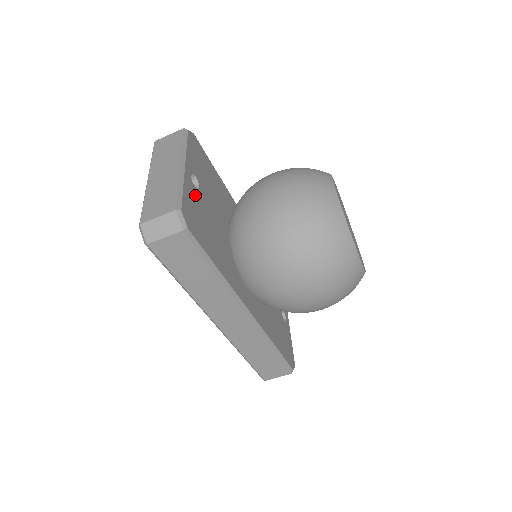
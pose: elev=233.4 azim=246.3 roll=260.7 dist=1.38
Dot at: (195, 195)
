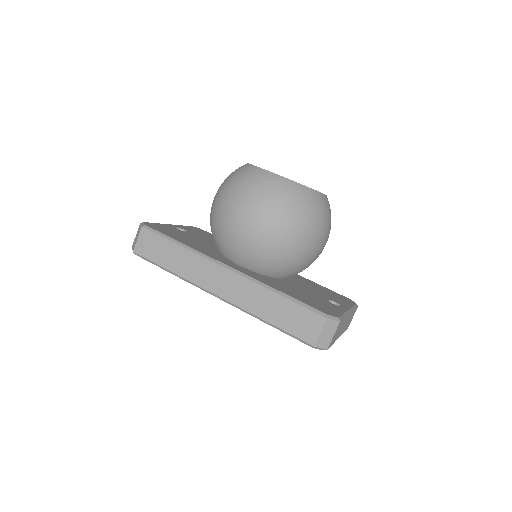
Dot at: occluded
